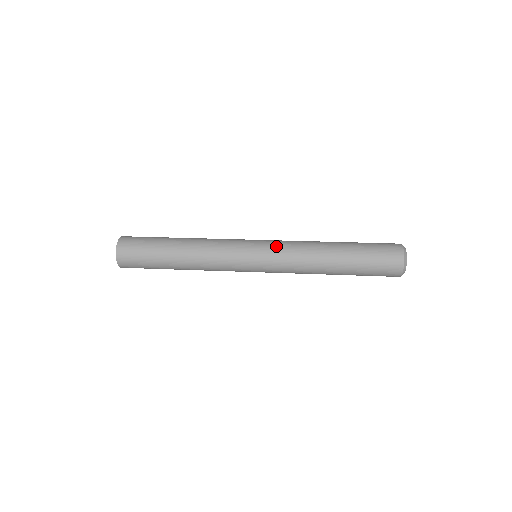
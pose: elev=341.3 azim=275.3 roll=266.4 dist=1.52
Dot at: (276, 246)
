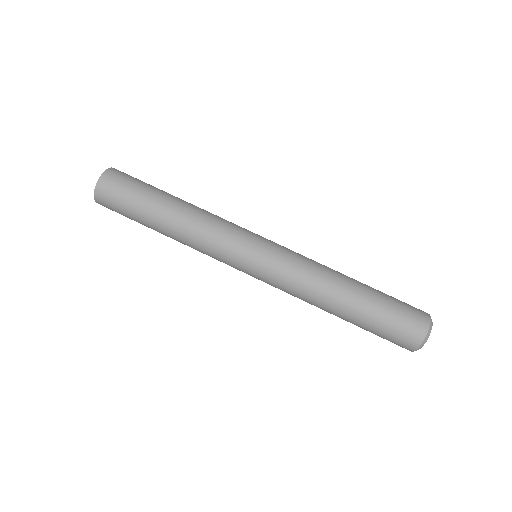
Dot at: (272, 281)
